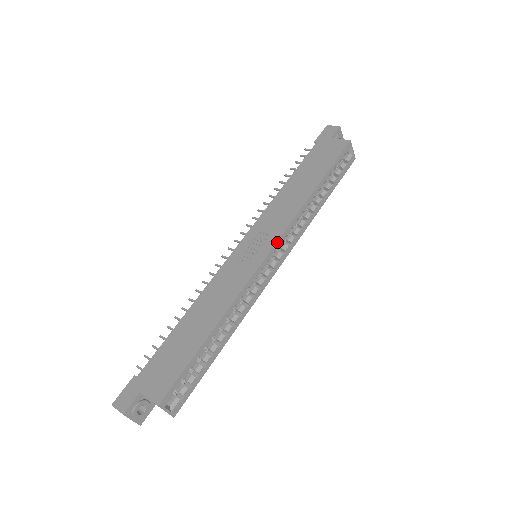
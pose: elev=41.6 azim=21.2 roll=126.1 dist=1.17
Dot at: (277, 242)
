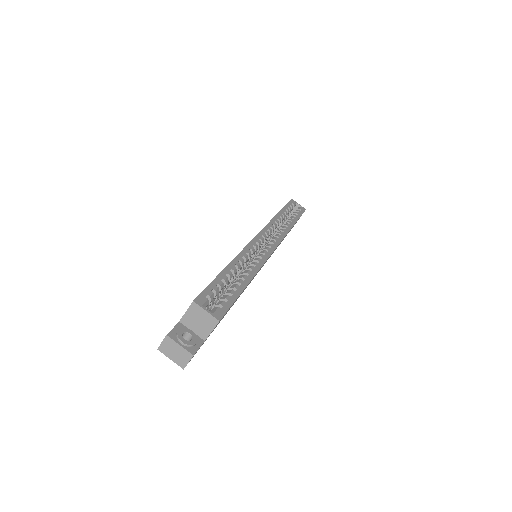
Dot at: (261, 231)
